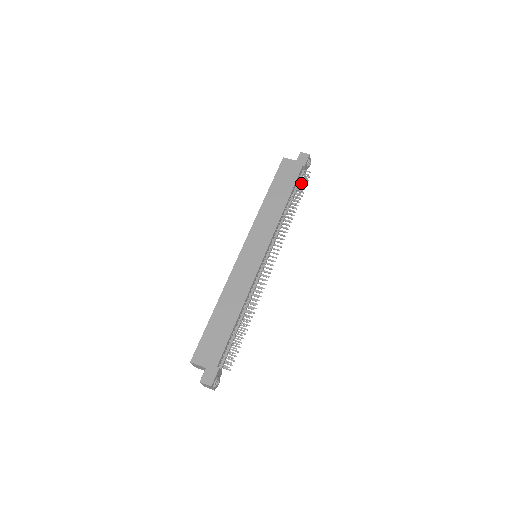
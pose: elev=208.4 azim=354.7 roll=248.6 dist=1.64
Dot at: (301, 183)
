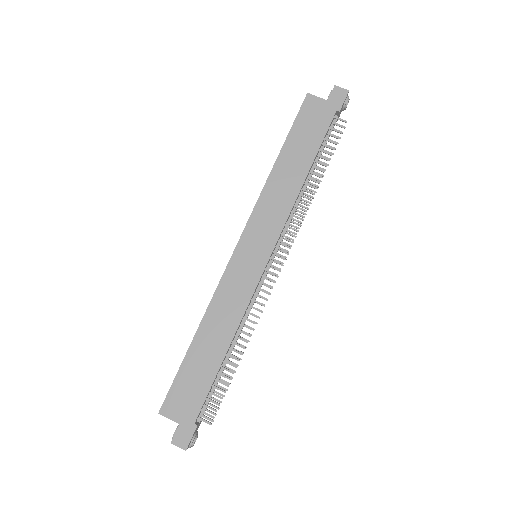
Dot at: (331, 141)
